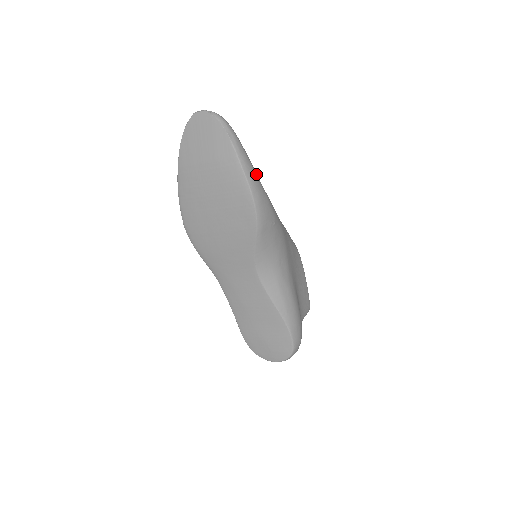
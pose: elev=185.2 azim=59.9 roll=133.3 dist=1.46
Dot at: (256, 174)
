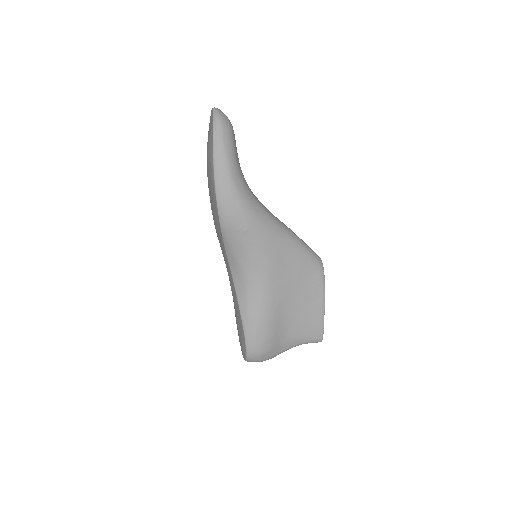
Dot at: (231, 177)
